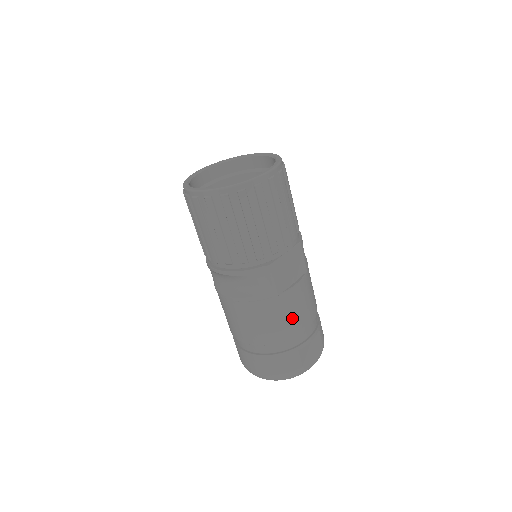
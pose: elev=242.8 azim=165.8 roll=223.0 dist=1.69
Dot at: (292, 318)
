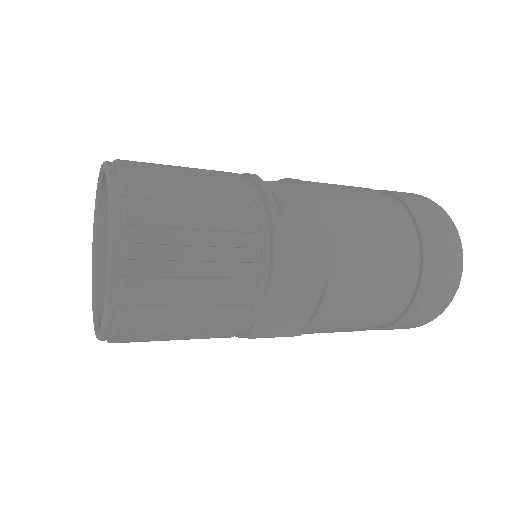
Dot at: (352, 324)
